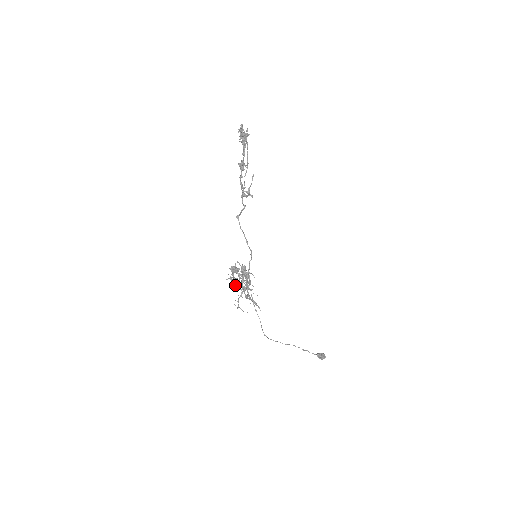
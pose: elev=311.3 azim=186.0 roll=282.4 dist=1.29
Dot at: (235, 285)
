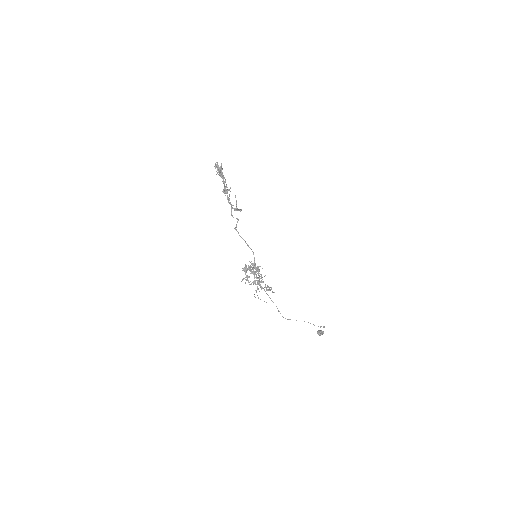
Dot at: occluded
